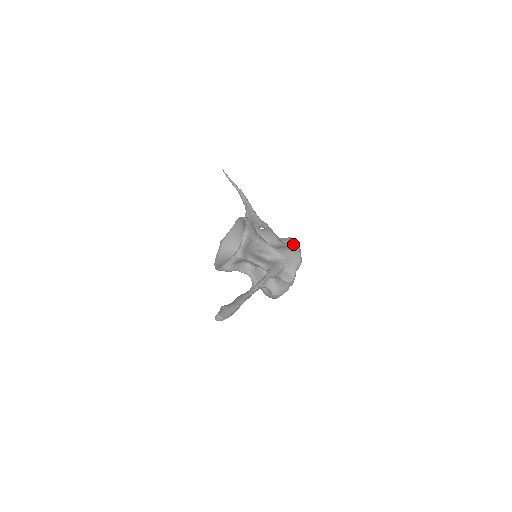
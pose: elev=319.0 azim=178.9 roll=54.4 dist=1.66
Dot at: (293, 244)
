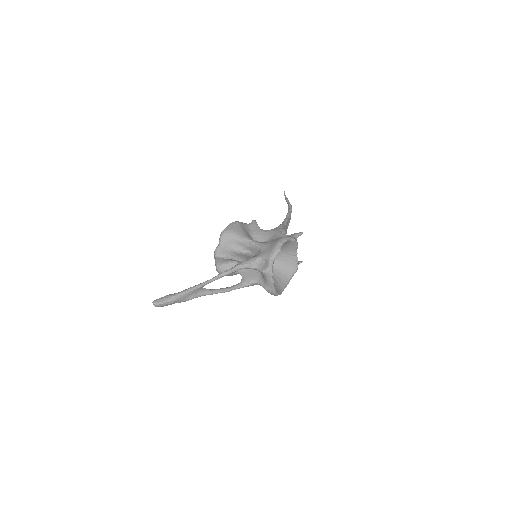
Dot at: occluded
